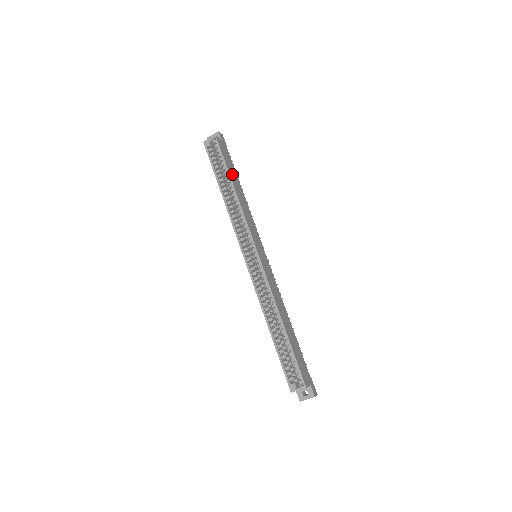
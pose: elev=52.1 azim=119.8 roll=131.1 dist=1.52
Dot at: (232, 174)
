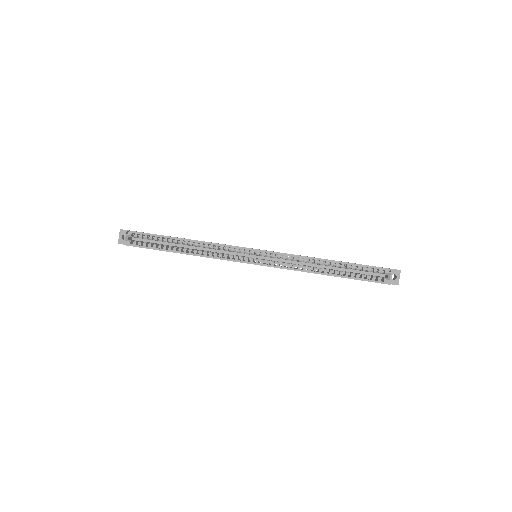
Dot at: occluded
